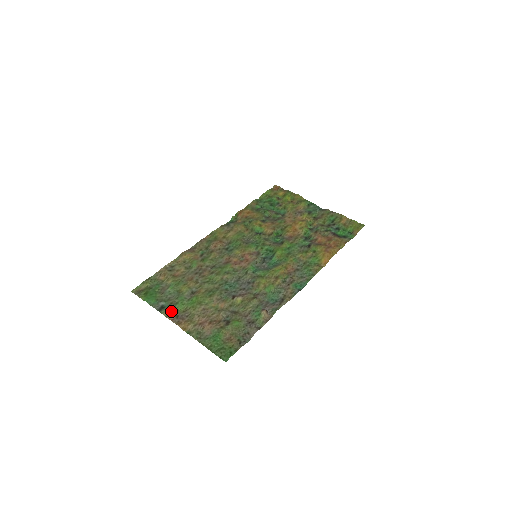
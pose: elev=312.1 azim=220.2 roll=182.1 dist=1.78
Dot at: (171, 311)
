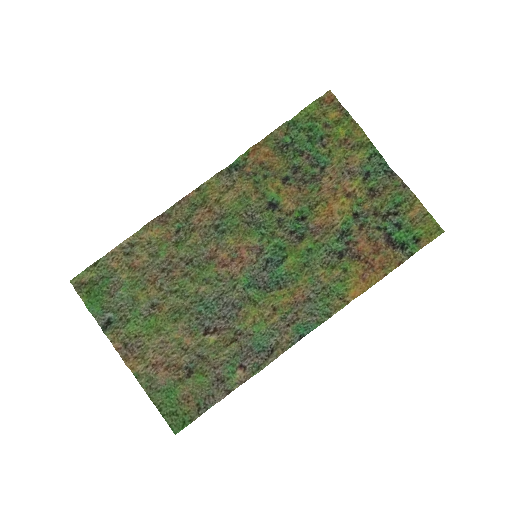
Dot at: (118, 334)
